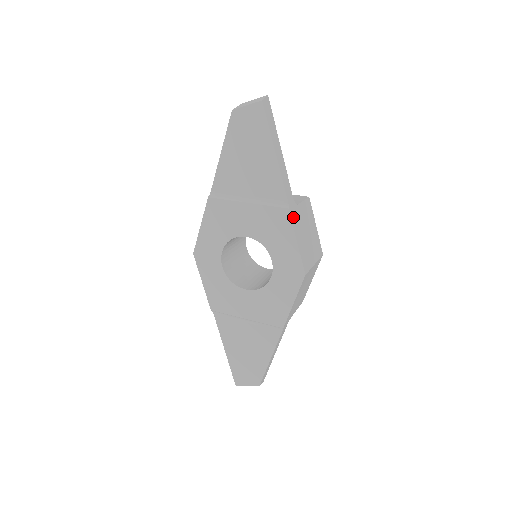
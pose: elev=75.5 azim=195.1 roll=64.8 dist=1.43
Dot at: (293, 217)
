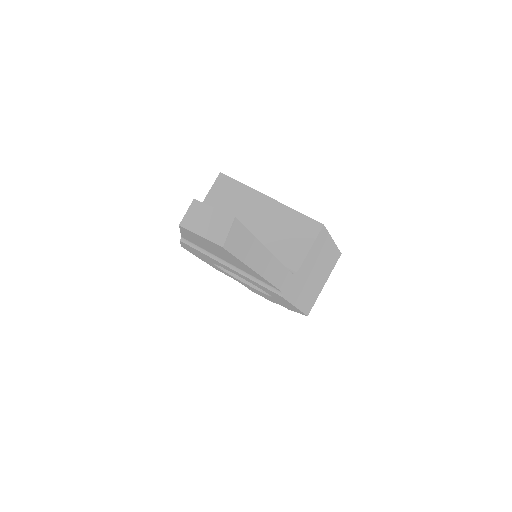
Dot at: (290, 293)
